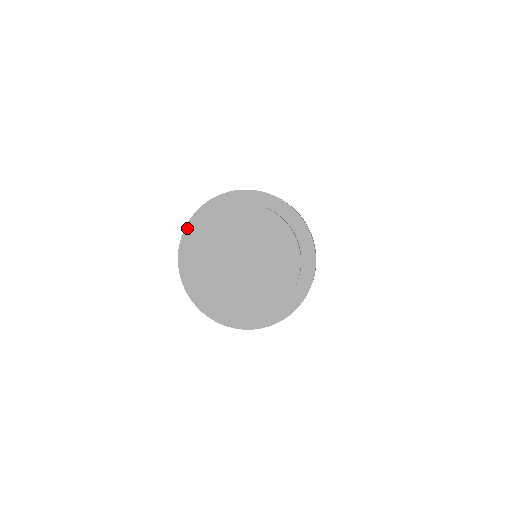
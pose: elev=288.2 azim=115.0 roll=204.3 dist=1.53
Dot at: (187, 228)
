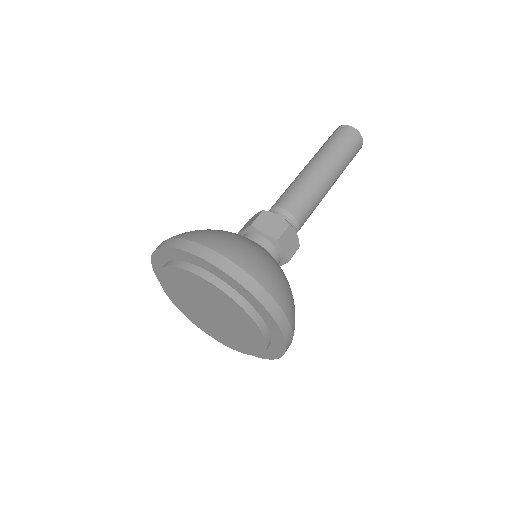
Dot at: (182, 252)
